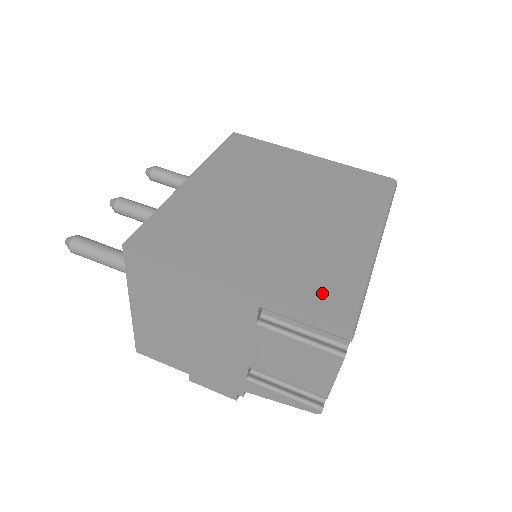
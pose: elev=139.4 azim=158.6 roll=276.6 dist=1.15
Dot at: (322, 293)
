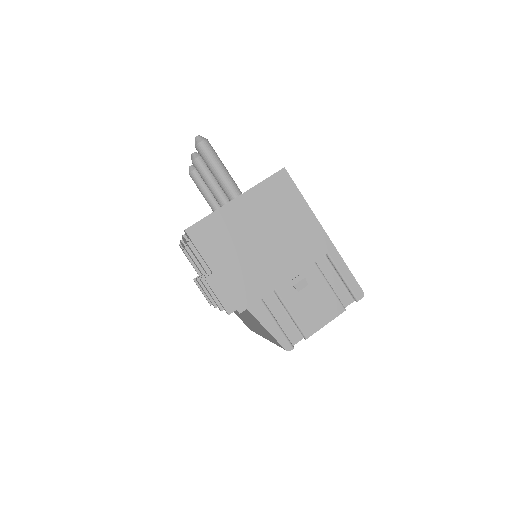
Dot at: occluded
